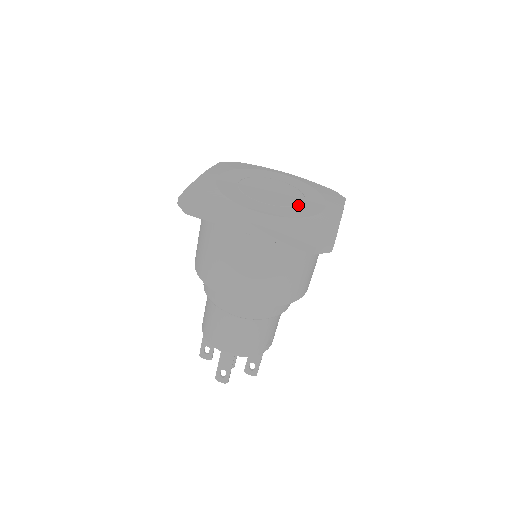
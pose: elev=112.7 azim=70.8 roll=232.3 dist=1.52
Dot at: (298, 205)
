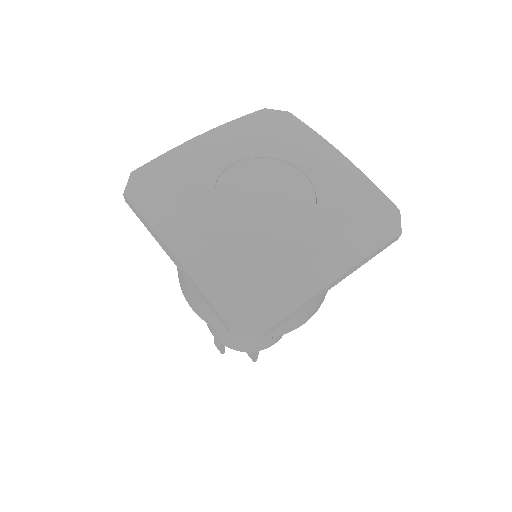
Dot at: (277, 237)
